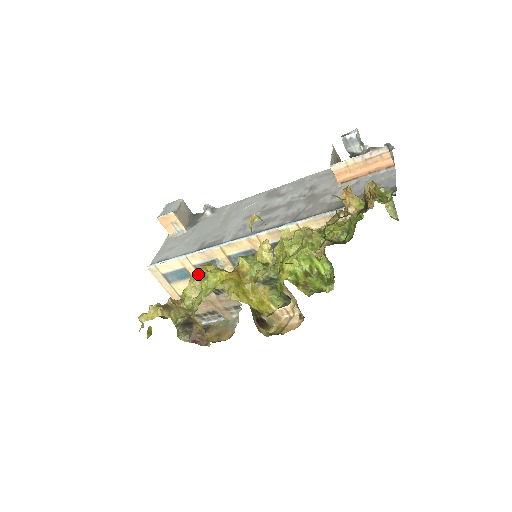
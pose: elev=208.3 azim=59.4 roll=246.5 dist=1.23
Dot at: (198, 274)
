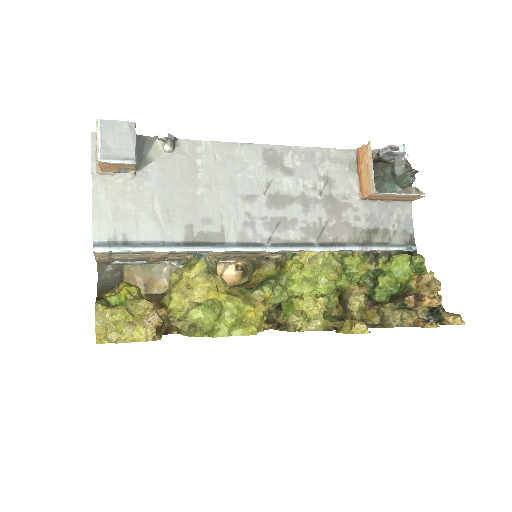
Dot at: (211, 299)
